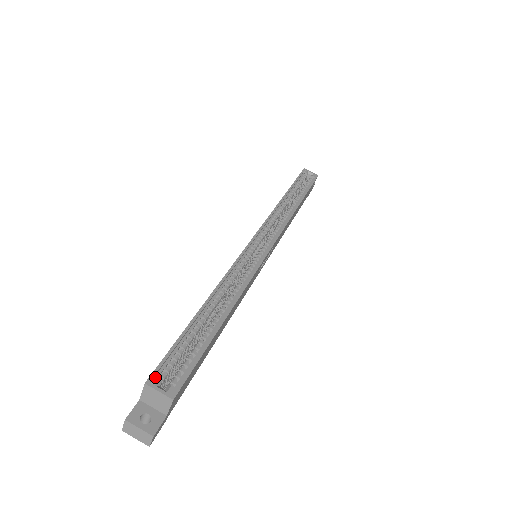
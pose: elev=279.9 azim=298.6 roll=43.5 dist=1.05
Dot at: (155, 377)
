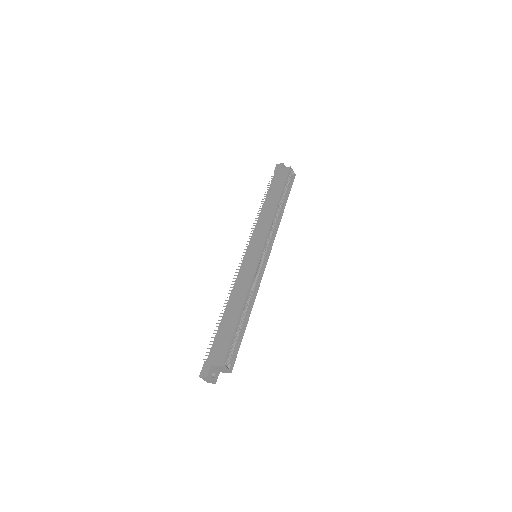
Dot at: (226, 362)
